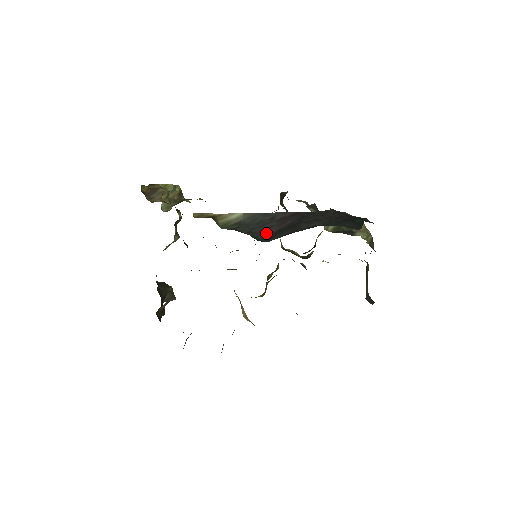
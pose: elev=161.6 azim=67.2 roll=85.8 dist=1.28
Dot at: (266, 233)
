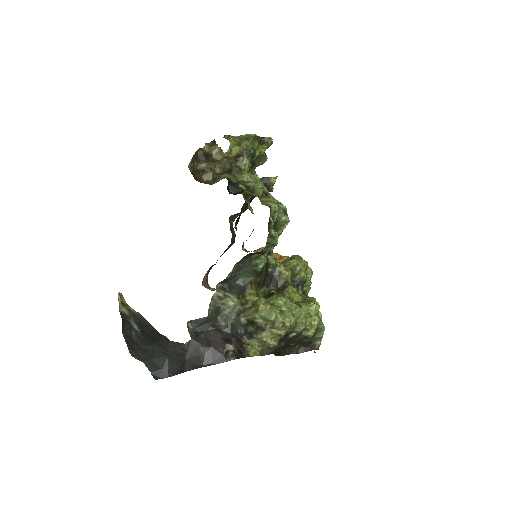
Dot at: (144, 330)
